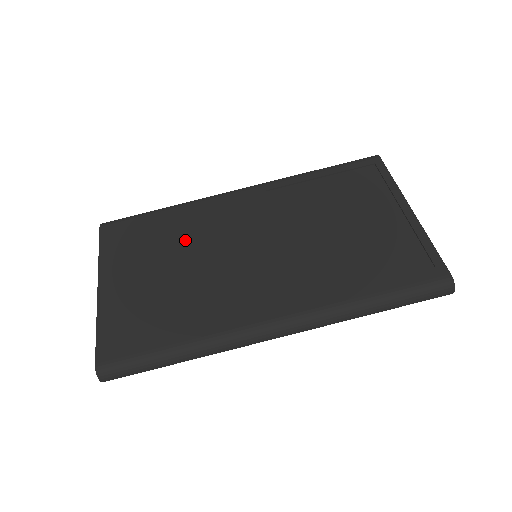
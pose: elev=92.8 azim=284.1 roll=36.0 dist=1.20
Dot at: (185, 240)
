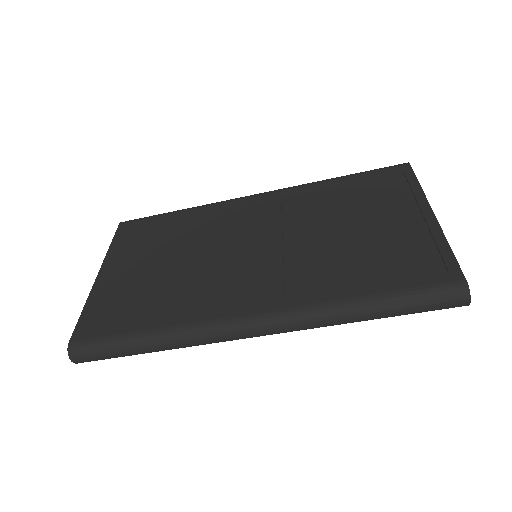
Dot at: (189, 237)
